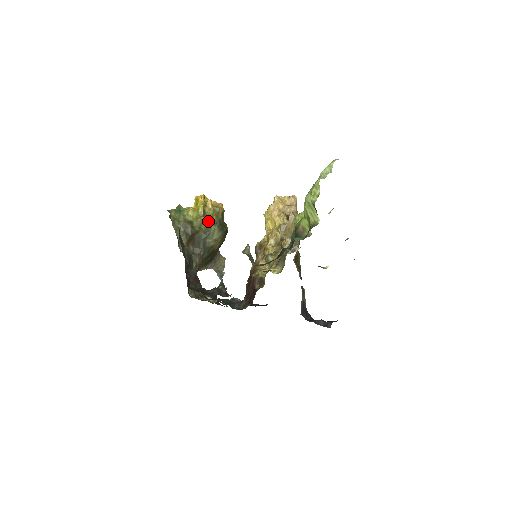
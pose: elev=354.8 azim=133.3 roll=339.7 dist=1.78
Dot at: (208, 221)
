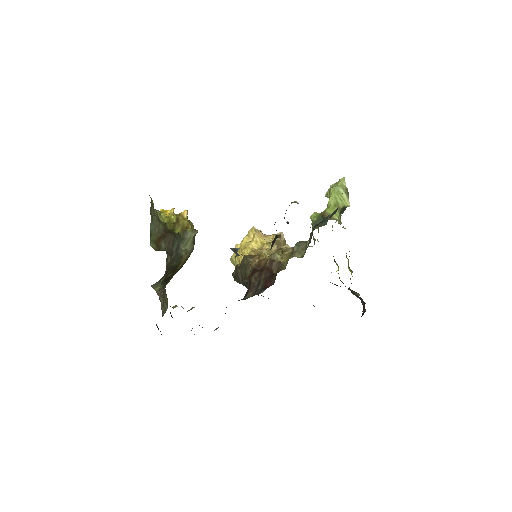
Dot at: (181, 229)
